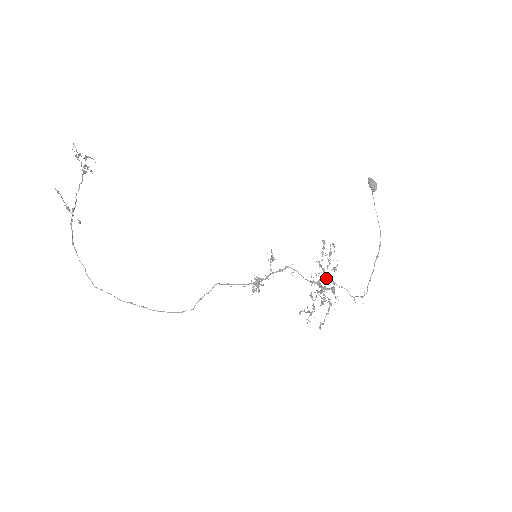
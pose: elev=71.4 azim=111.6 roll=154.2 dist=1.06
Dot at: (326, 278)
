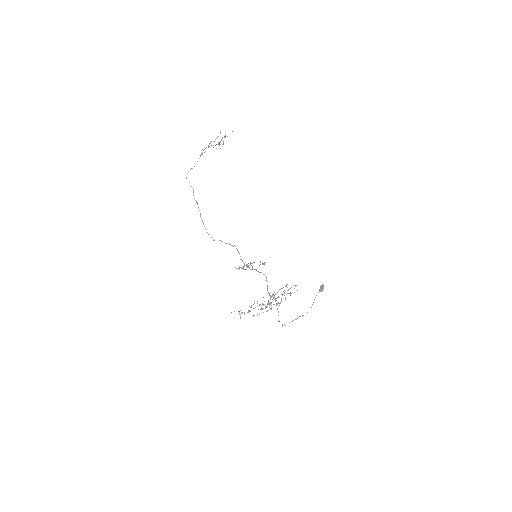
Dot at: (275, 299)
